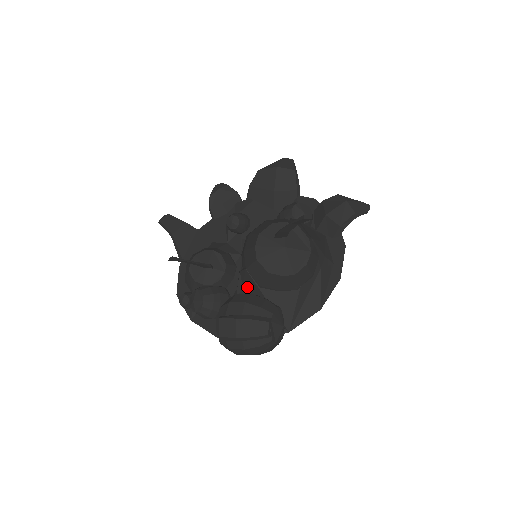
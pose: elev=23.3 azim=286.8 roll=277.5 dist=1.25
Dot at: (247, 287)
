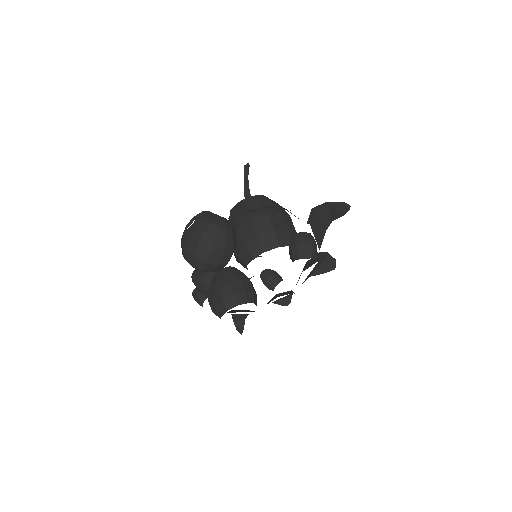
Dot at: occluded
